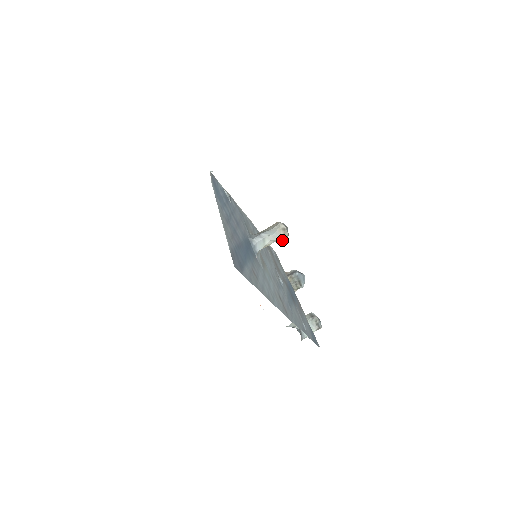
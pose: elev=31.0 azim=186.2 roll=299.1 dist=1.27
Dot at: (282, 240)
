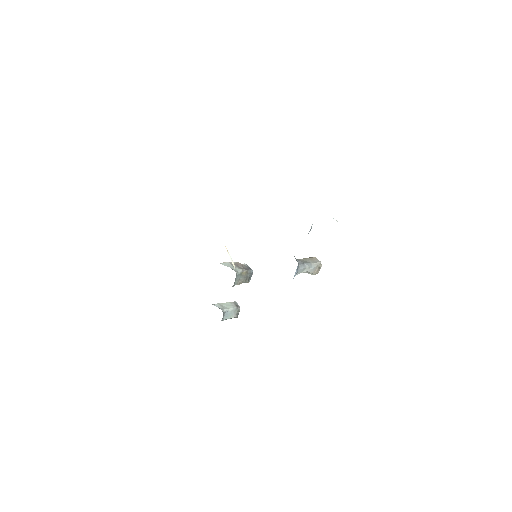
Dot at: (312, 274)
